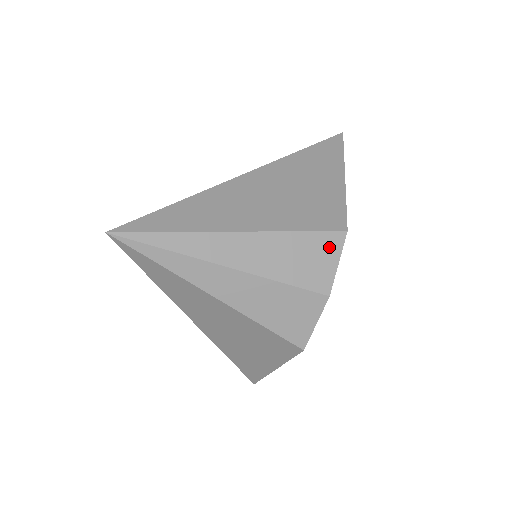
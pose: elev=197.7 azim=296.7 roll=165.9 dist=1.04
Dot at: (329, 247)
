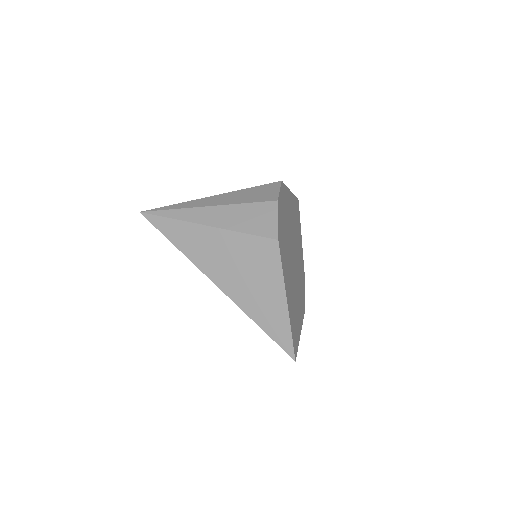
Dot at: (271, 187)
